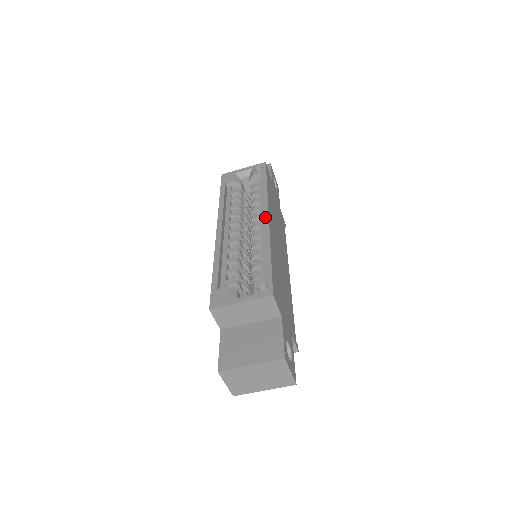
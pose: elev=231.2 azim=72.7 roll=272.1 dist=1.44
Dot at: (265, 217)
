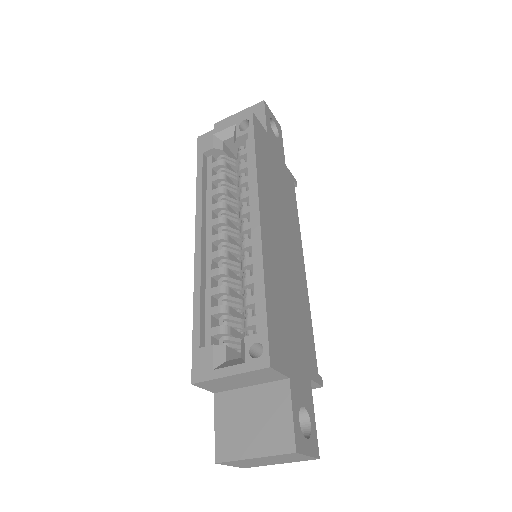
Dot at: (255, 218)
